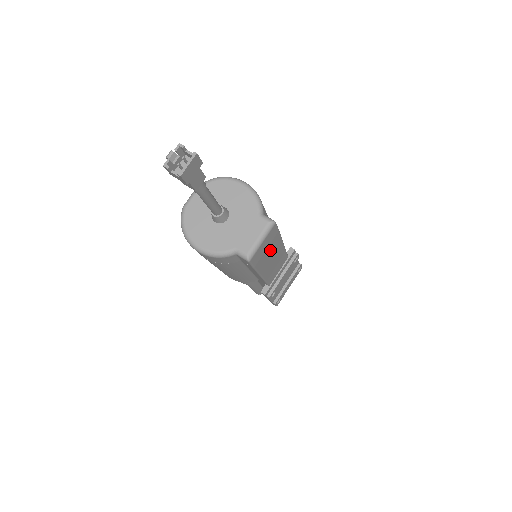
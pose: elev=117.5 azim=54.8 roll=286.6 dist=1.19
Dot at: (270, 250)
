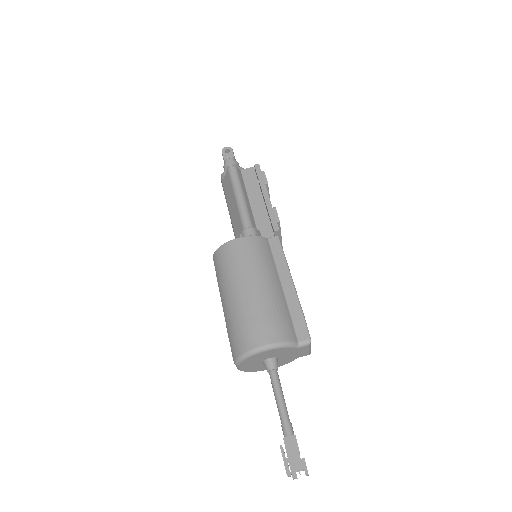
Dot at: occluded
